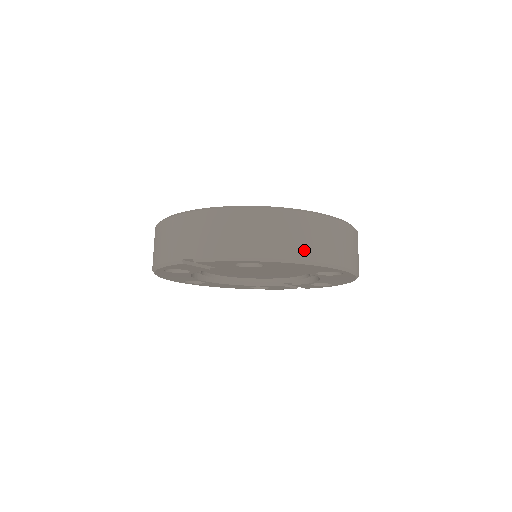
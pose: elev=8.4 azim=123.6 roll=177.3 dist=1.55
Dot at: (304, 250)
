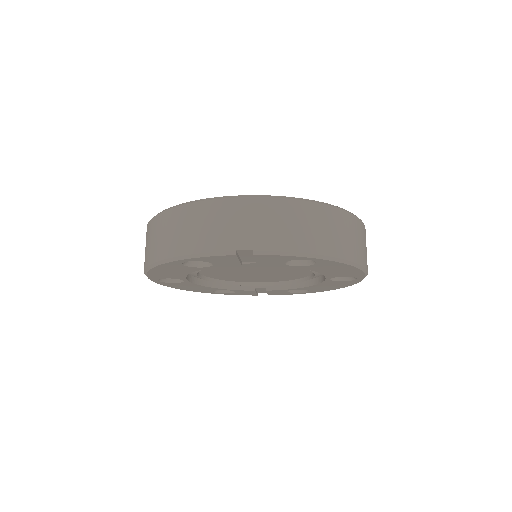
Dot at: (355, 252)
